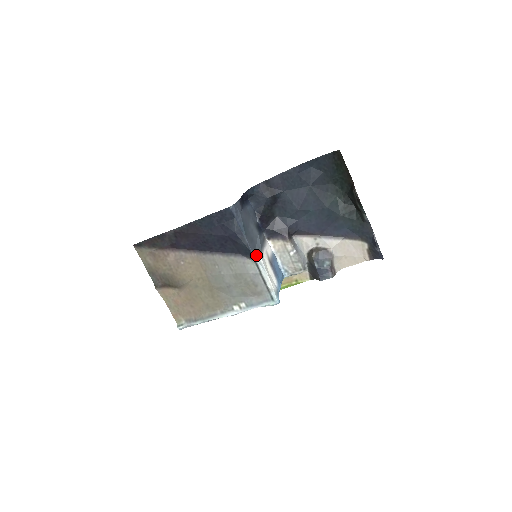
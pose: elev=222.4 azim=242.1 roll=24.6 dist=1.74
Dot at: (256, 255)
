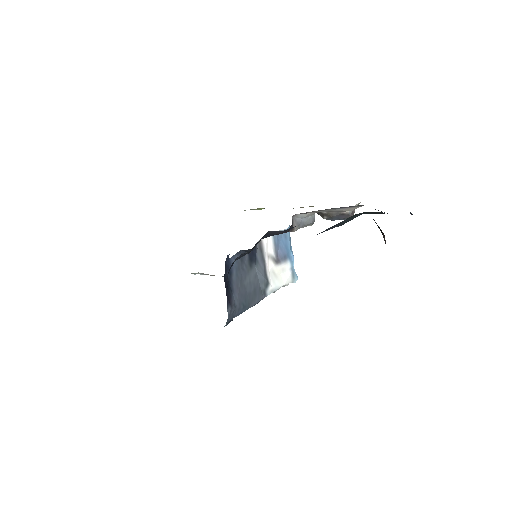
Dot at: (264, 294)
